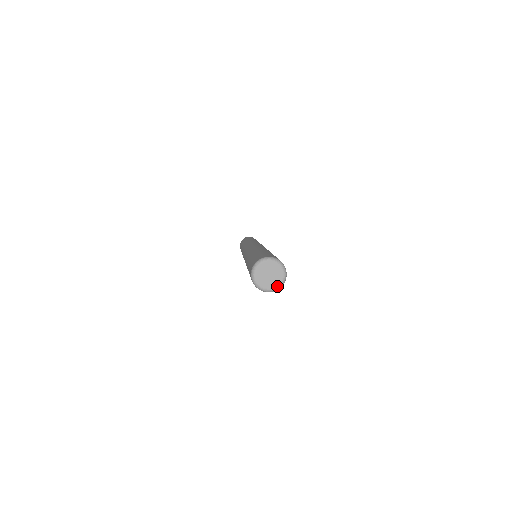
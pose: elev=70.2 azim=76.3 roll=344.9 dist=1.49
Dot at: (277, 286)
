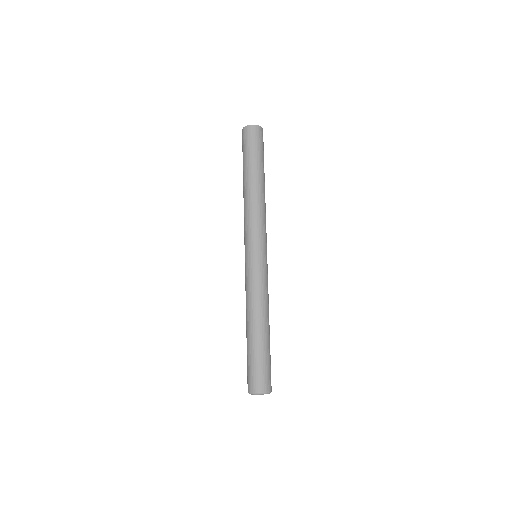
Dot at: occluded
